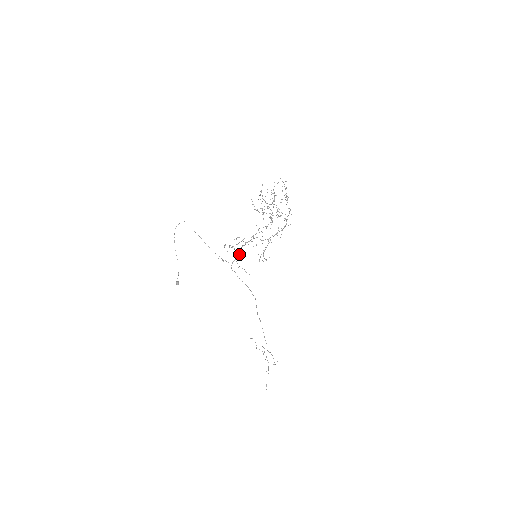
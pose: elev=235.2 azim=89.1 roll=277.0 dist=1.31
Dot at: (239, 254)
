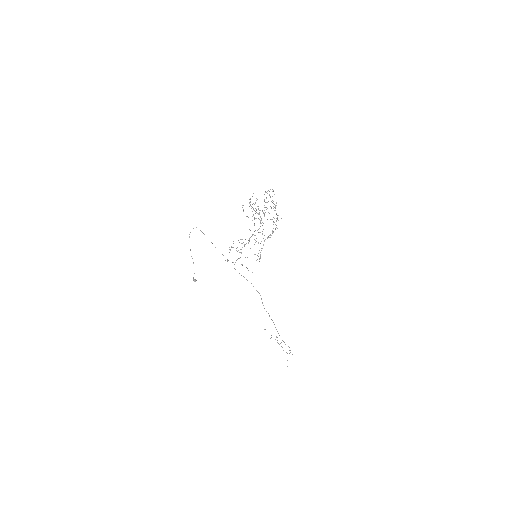
Dot at: occluded
